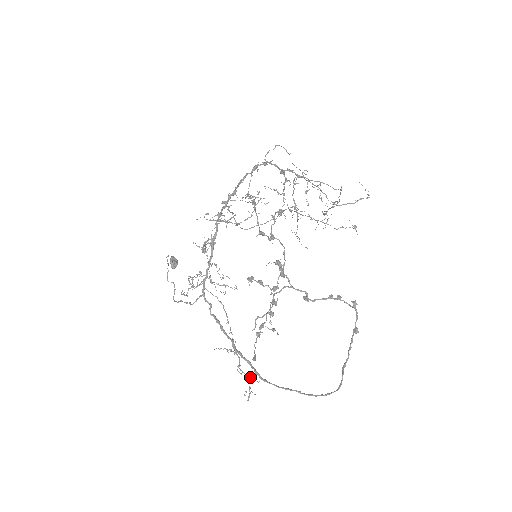
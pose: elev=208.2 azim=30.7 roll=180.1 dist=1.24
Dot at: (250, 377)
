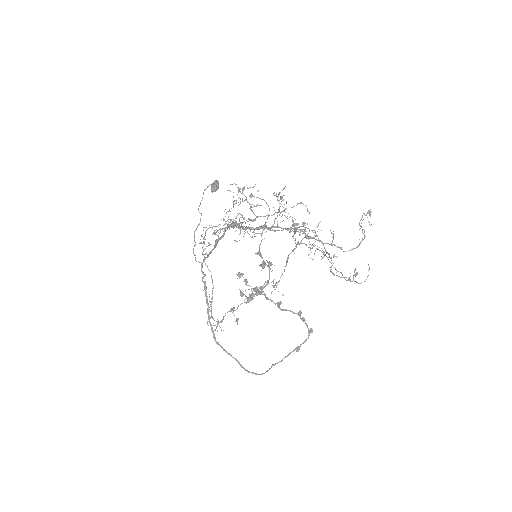
Dot at: (218, 324)
